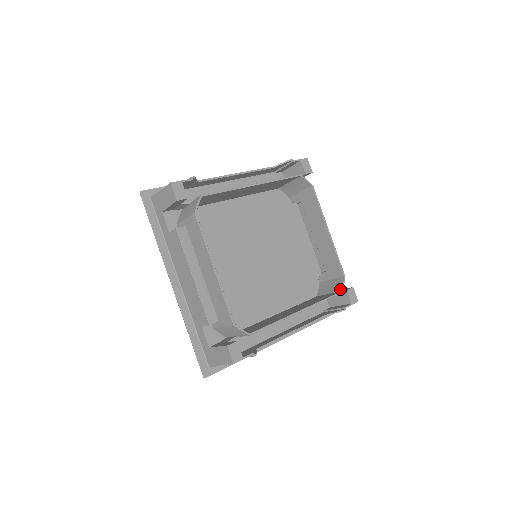
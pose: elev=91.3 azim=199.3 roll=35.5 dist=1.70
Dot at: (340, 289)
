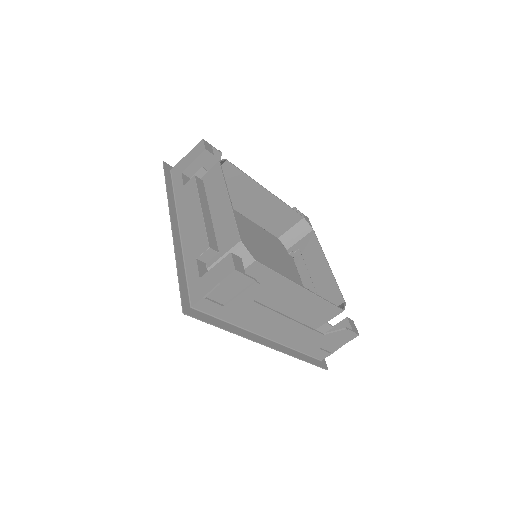
Dot at: occluded
